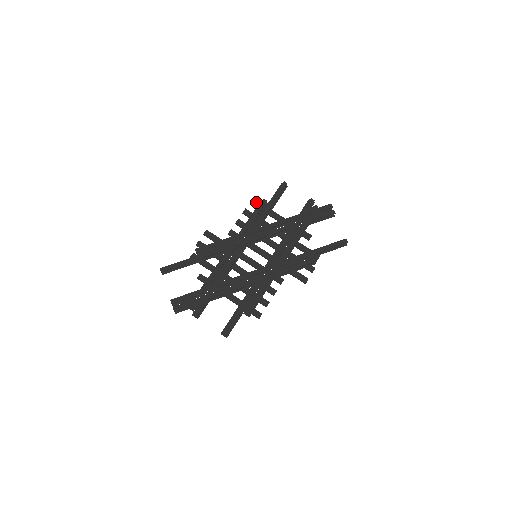
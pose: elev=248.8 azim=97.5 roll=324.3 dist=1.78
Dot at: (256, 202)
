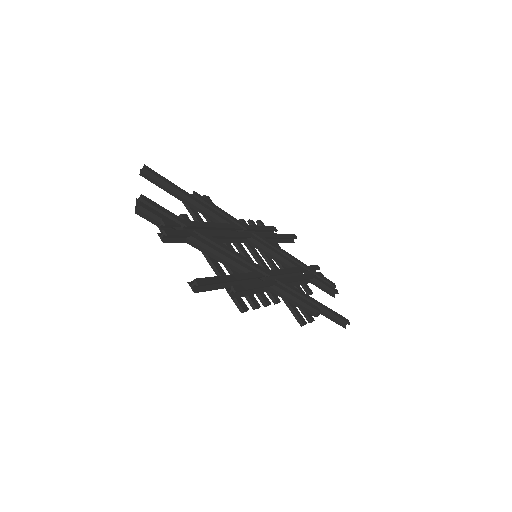
Dot at: (264, 225)
